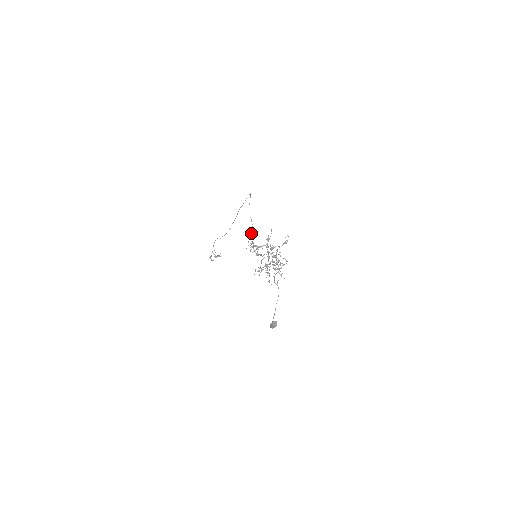
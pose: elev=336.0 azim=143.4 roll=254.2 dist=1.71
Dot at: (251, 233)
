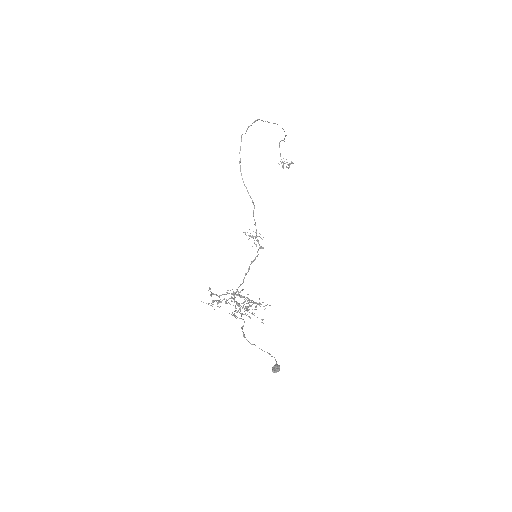
Dot at: occluded
